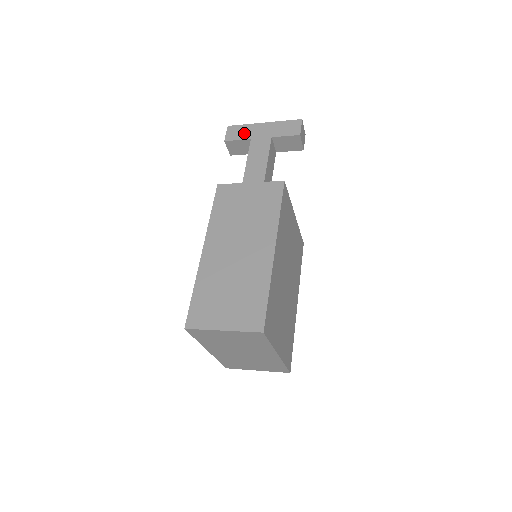
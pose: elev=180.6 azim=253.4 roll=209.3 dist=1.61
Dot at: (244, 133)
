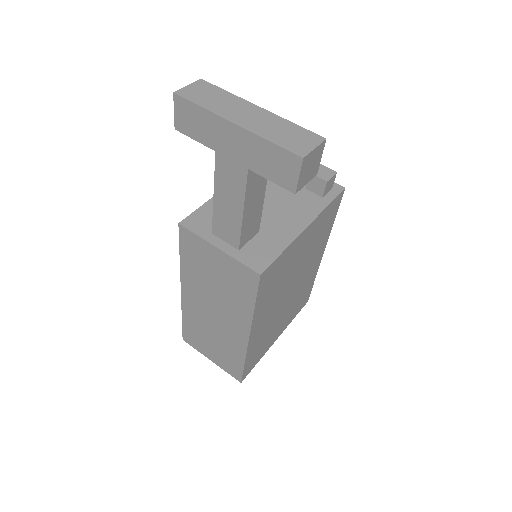
Dot at: (203, 131)
